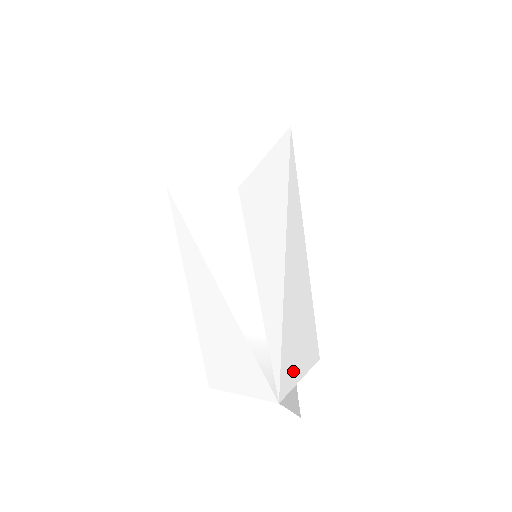
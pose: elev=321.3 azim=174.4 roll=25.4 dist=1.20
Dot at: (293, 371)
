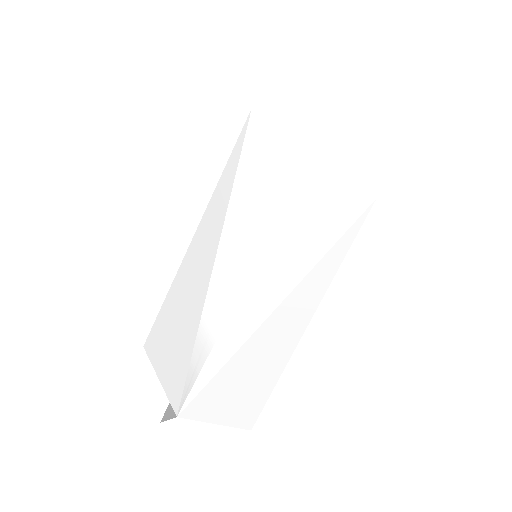
Dot at: (215, 407)
